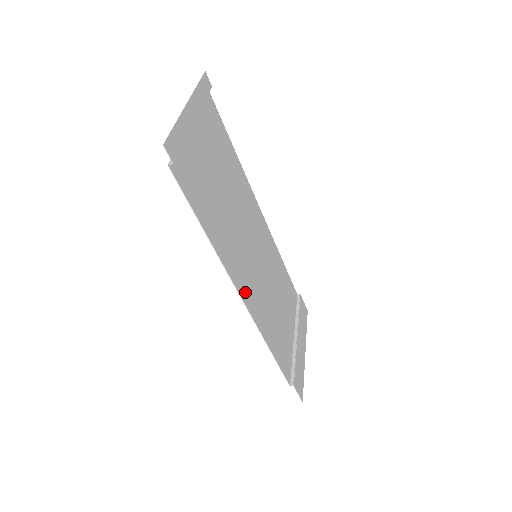
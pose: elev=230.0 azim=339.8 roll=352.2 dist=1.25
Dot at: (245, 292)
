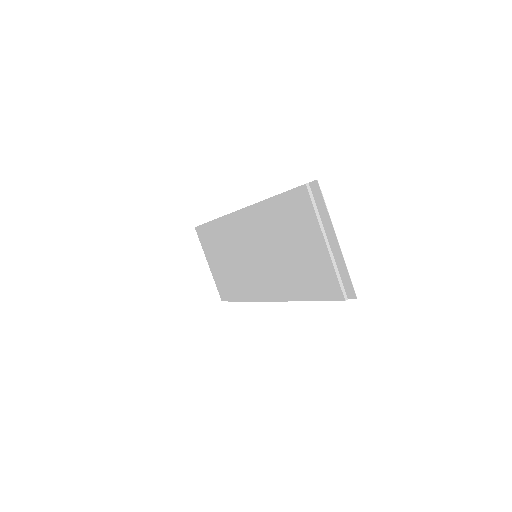
Dot at: (271, 294)
